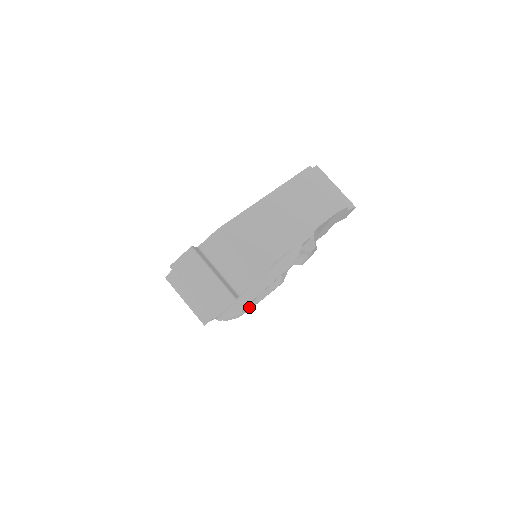
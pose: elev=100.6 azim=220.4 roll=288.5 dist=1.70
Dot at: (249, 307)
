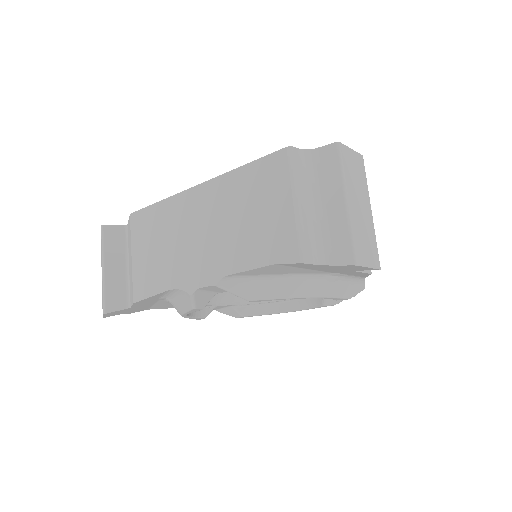
Dot at: (263, 312)
